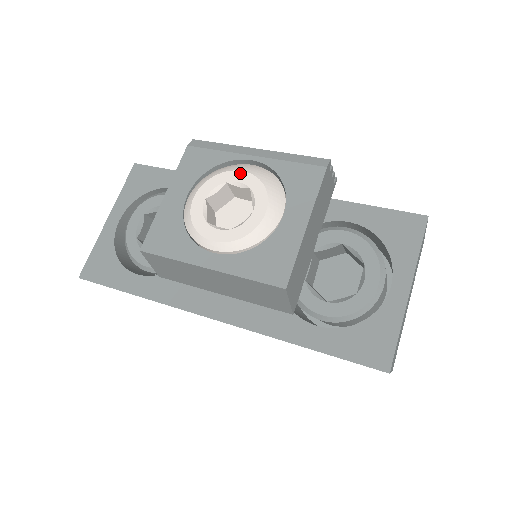
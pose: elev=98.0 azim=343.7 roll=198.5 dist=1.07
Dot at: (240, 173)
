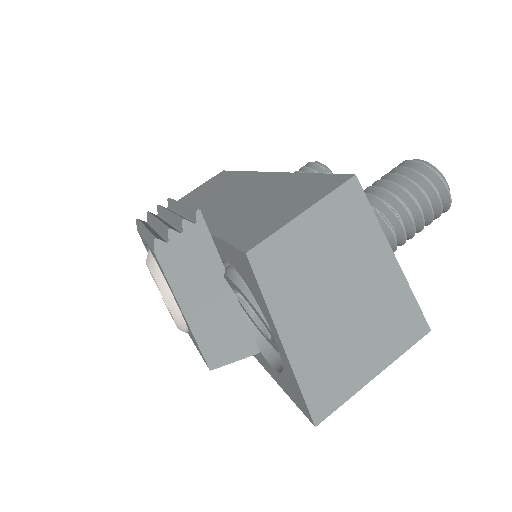
Dot at: (147, 266)
